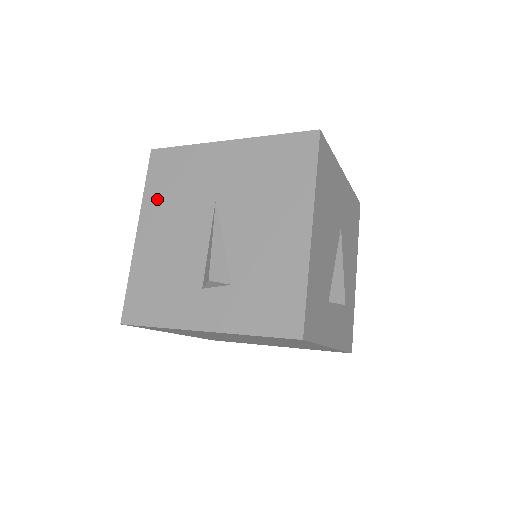
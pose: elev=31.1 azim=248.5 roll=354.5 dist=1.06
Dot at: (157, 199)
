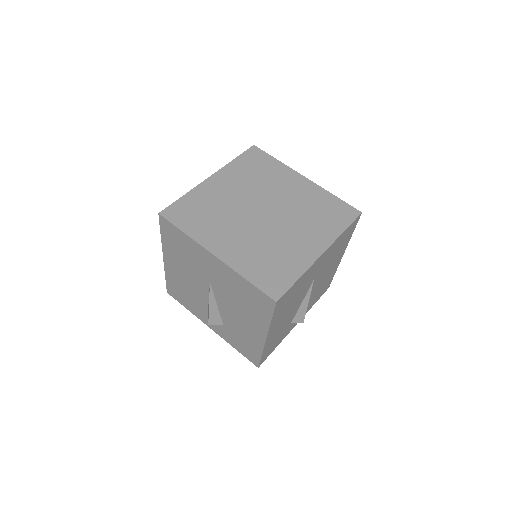
Dot at: (171, 250)
